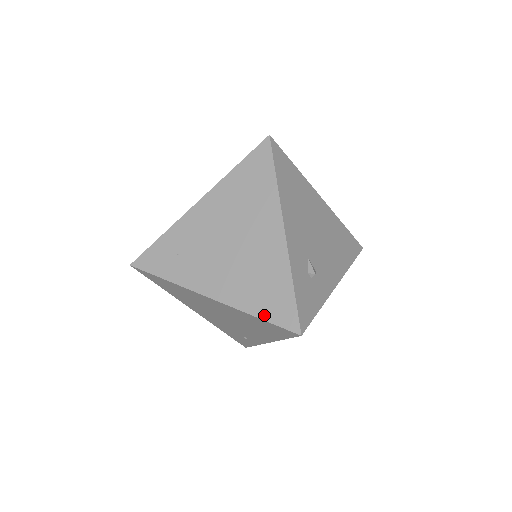
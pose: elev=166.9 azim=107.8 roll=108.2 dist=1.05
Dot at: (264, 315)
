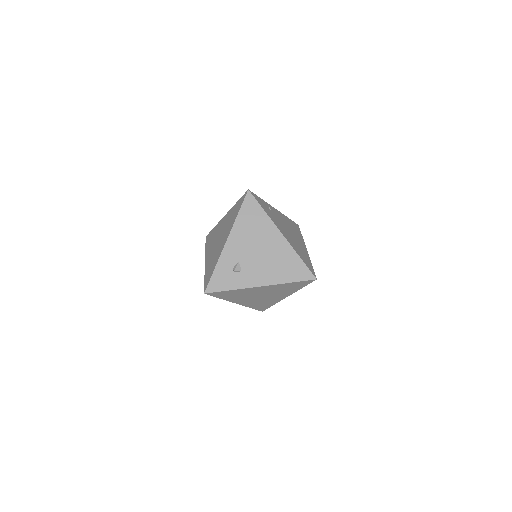
Dot at: (205, 278)
